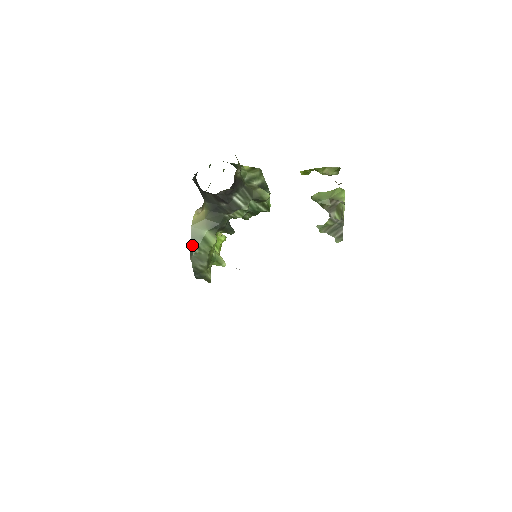
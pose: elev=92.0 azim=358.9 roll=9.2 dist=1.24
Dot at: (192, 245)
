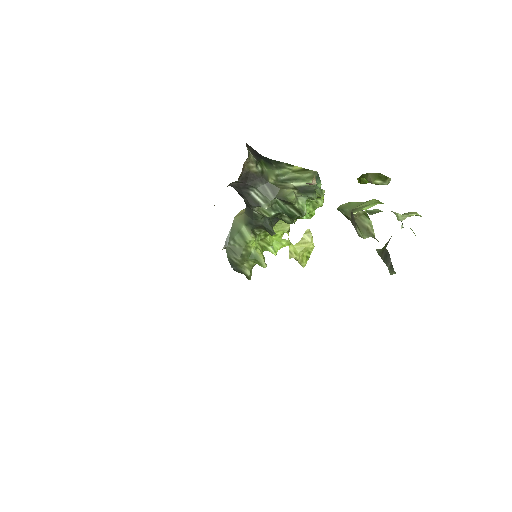
Dot at: (230, 236)
